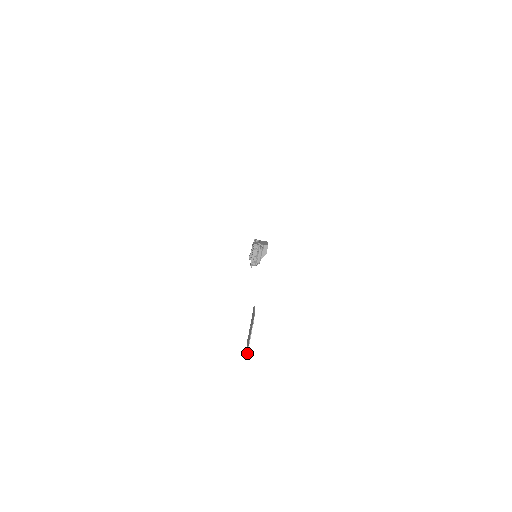
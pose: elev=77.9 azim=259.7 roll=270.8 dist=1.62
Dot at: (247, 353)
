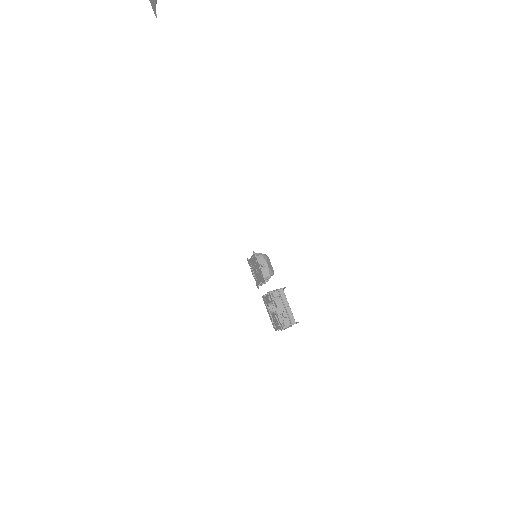
Dot at: out of frame
